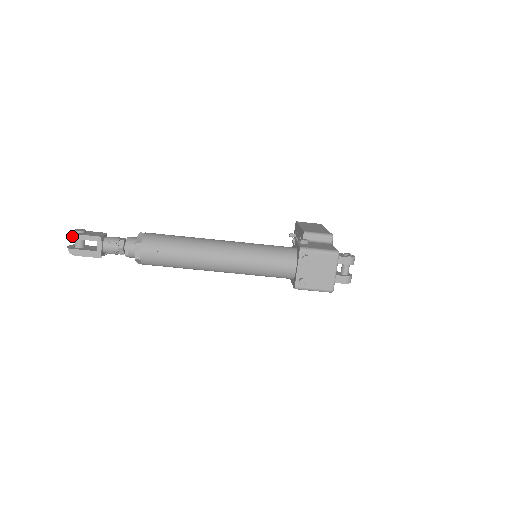
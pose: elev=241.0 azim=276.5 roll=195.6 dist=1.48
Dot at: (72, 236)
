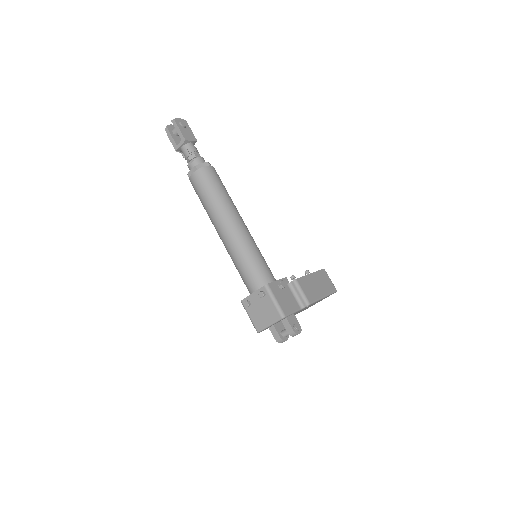
Dot at: (174, 122)
